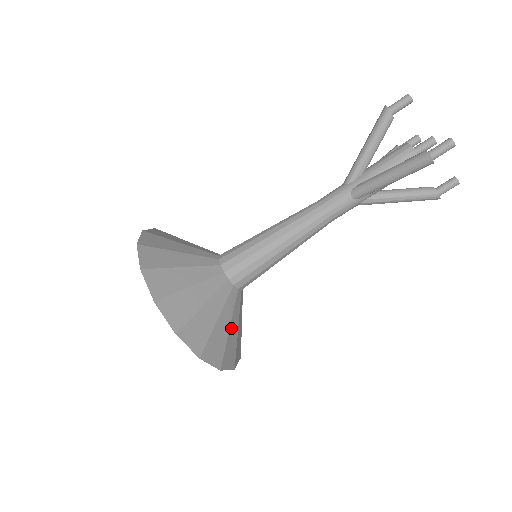
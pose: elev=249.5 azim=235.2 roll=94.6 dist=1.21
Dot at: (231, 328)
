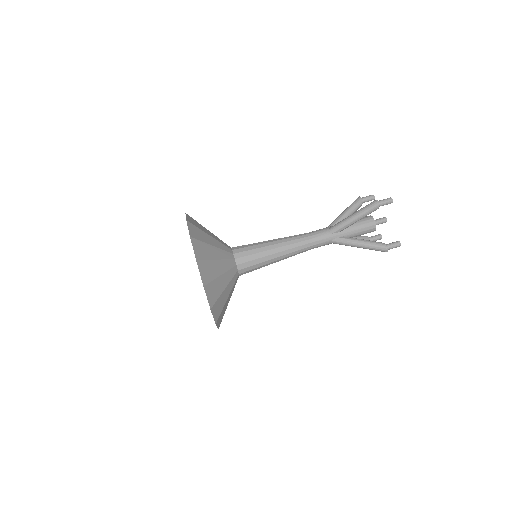
Dot at: (222, 278)
